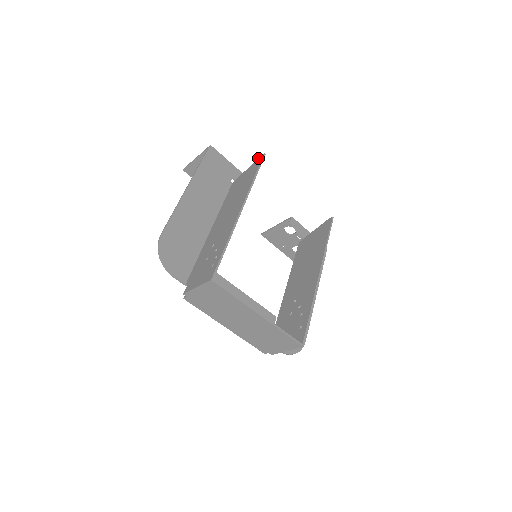
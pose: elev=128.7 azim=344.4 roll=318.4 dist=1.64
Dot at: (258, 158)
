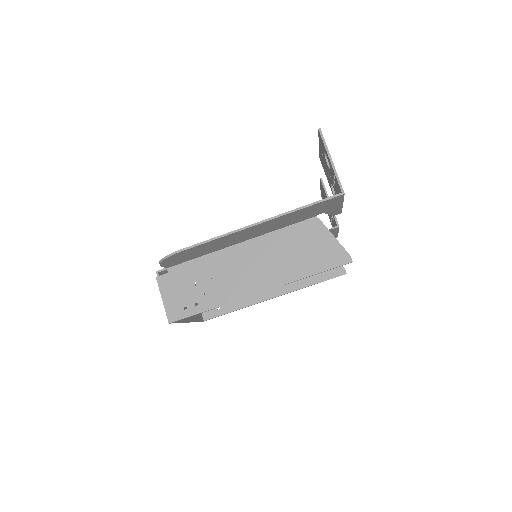
Dot at: (347, 253)
